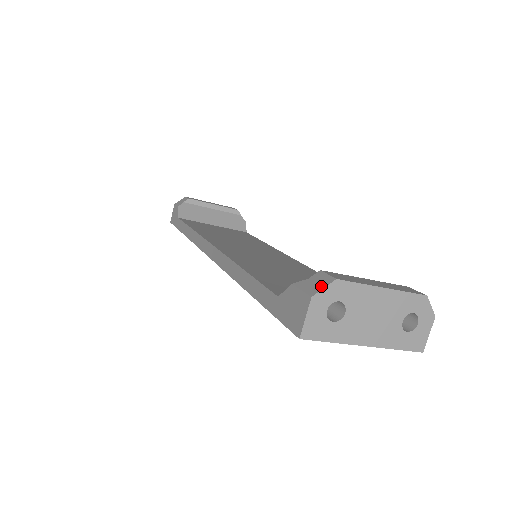
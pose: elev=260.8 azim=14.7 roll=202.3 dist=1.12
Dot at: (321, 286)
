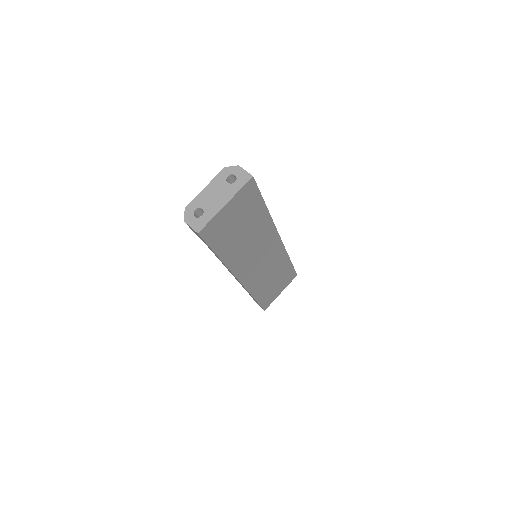
Dot at: (185, 216)
